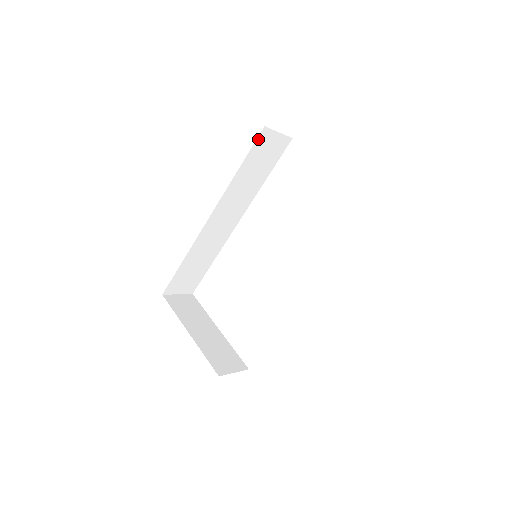
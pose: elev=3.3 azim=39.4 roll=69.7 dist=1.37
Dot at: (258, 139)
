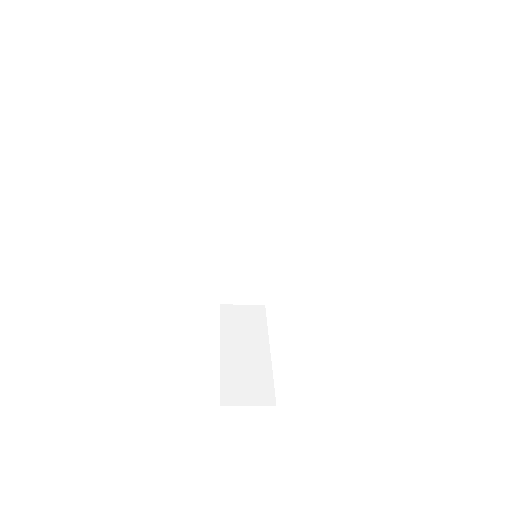
Dot at: (235, 105)
